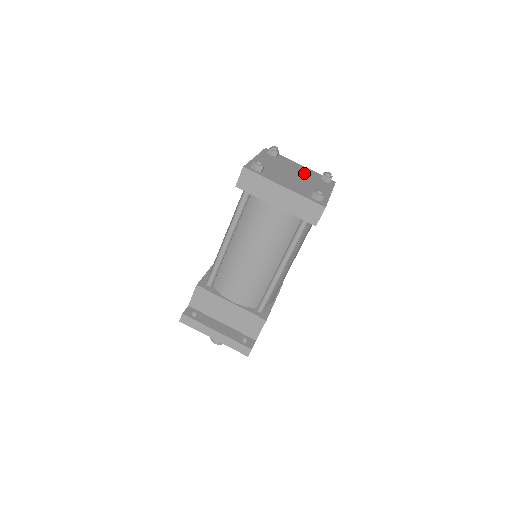
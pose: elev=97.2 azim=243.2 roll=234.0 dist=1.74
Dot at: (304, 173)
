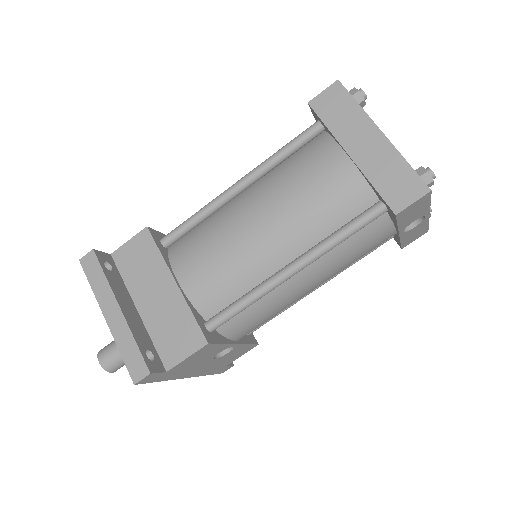
Dot at: occluded
